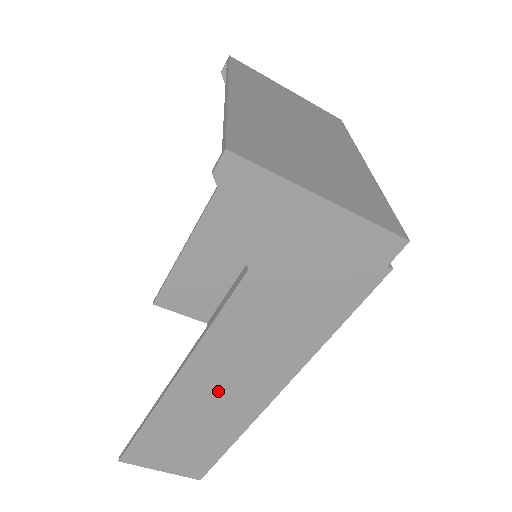
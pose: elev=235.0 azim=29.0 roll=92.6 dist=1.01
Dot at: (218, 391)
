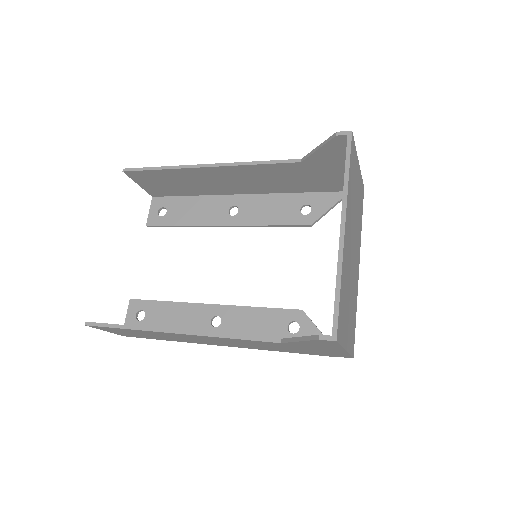
Dot at: (194, 339)
